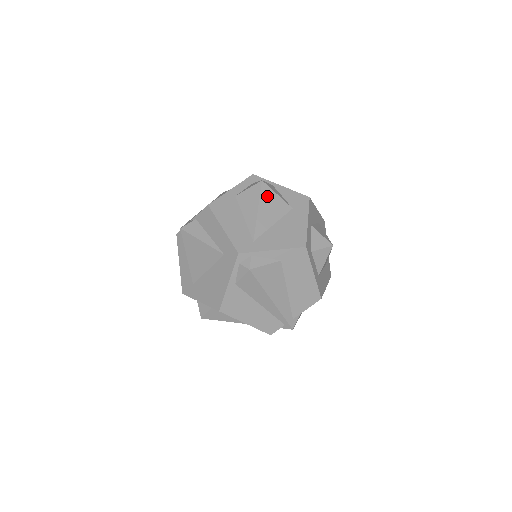
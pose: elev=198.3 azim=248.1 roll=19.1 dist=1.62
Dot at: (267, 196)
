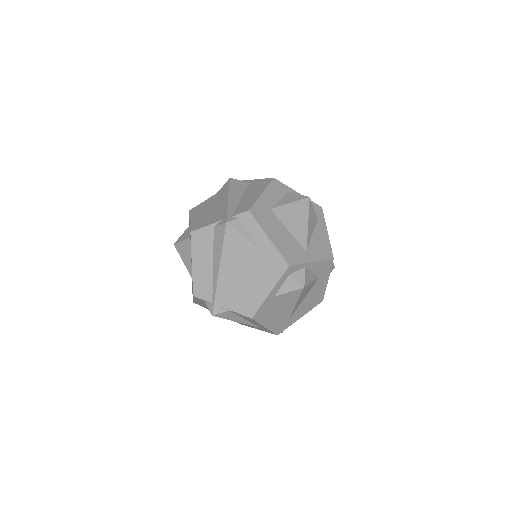
Dot at: (304, 292)
